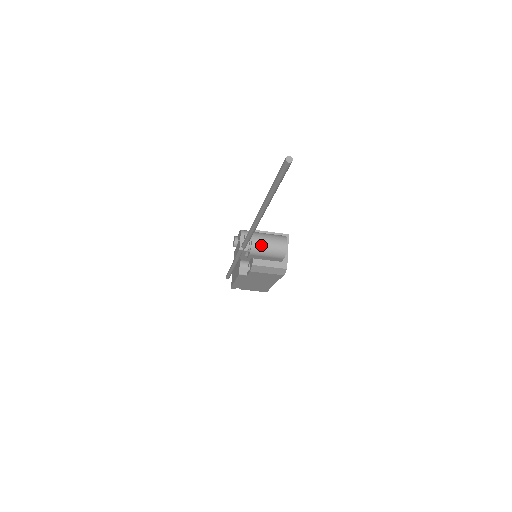
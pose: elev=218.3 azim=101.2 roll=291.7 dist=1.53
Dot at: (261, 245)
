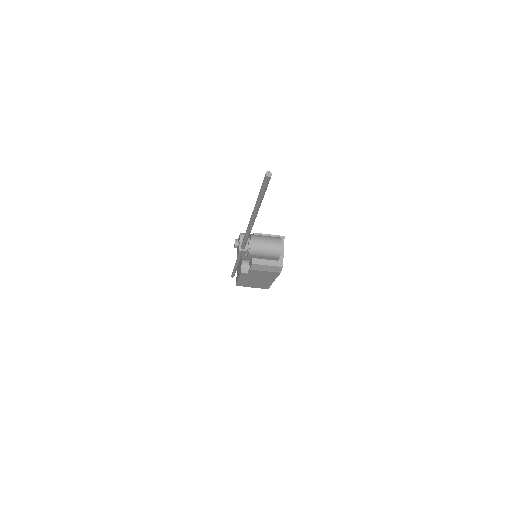
Dot at: (258, 246)
